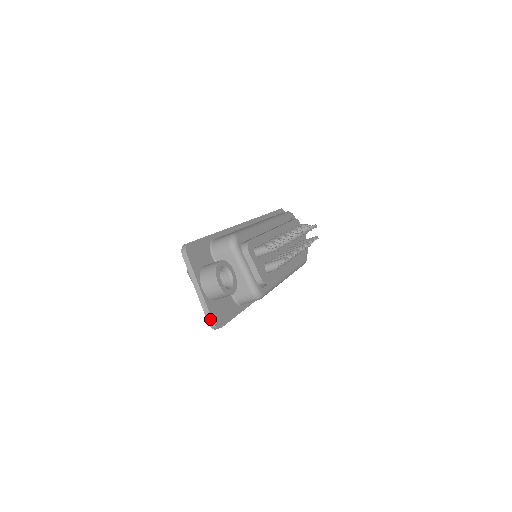
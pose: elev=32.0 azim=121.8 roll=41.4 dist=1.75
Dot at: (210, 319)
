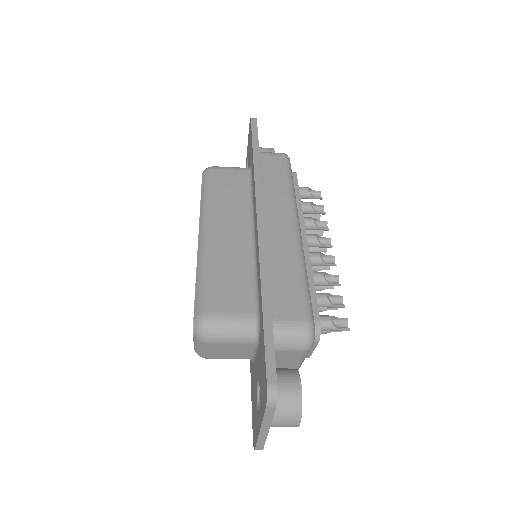
Dot at: (261, 448)
